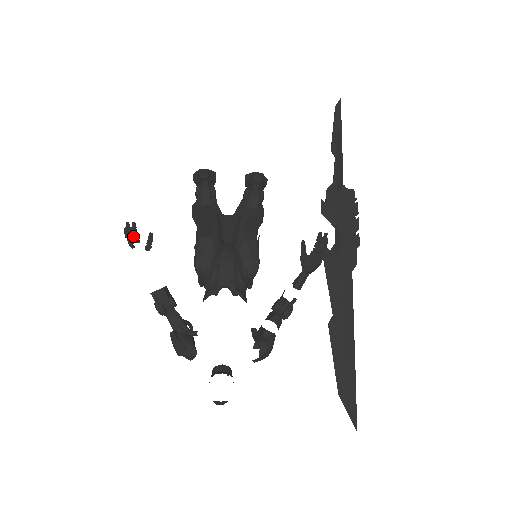
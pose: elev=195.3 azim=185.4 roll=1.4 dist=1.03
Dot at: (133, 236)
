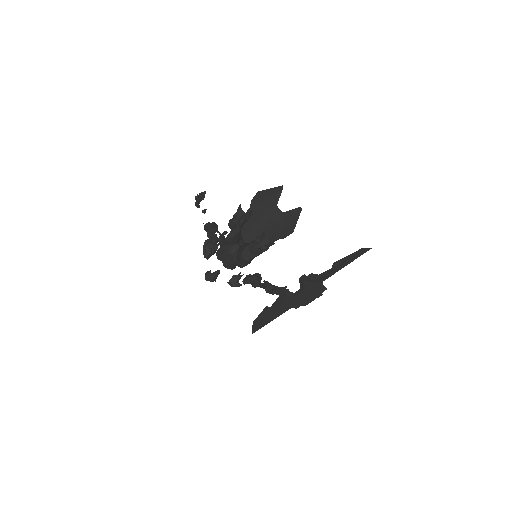
Dot at: (196, 205)
